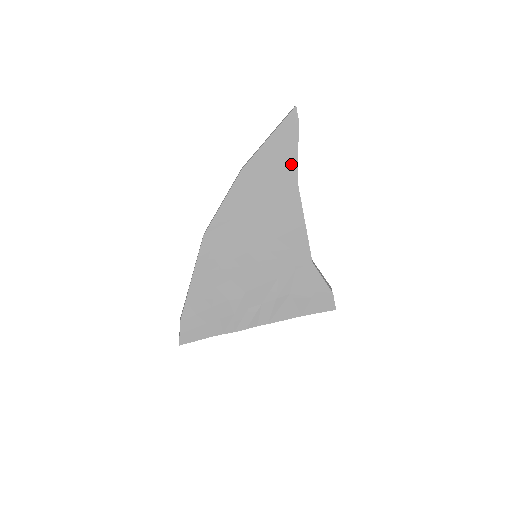
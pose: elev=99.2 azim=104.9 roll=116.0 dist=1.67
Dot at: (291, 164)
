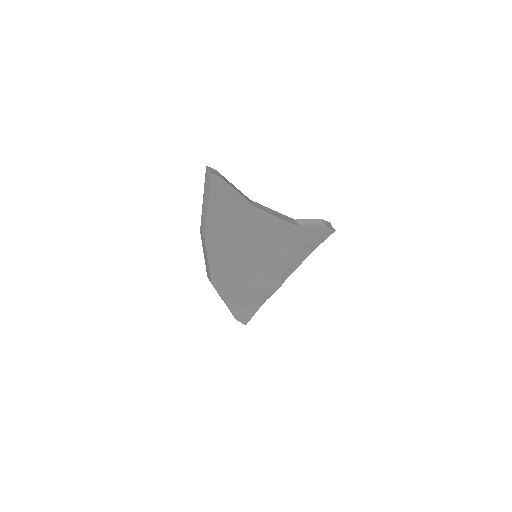
Dot at: (240, 203)
